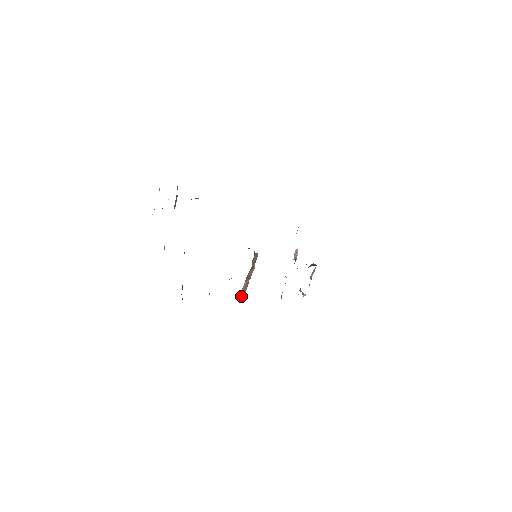
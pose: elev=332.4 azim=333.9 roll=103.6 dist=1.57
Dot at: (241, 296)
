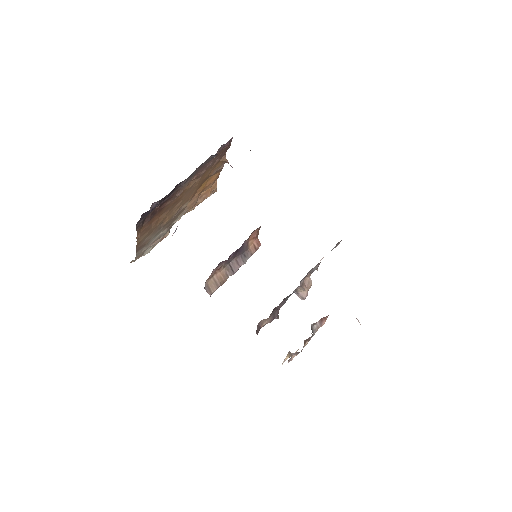
Dot at: (207, 288)
